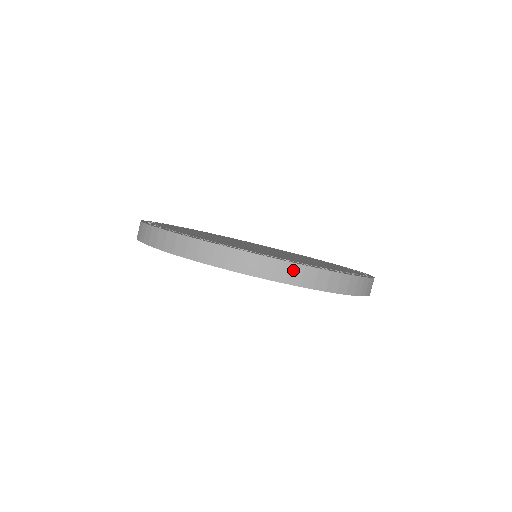
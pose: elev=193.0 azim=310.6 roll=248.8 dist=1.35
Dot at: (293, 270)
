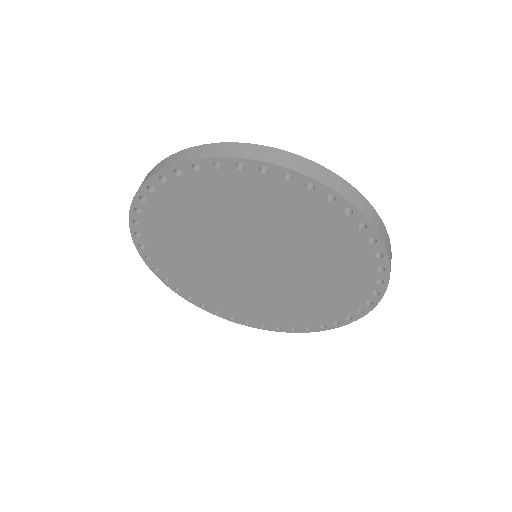
Dot at: (344, 185)
